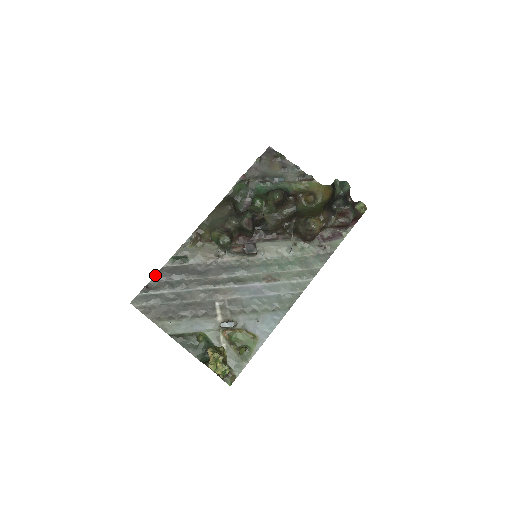
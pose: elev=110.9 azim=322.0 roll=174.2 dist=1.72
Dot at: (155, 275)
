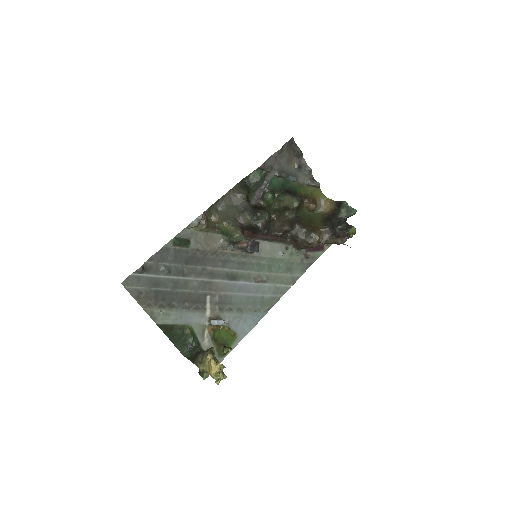
Dot at: (153, 255)
